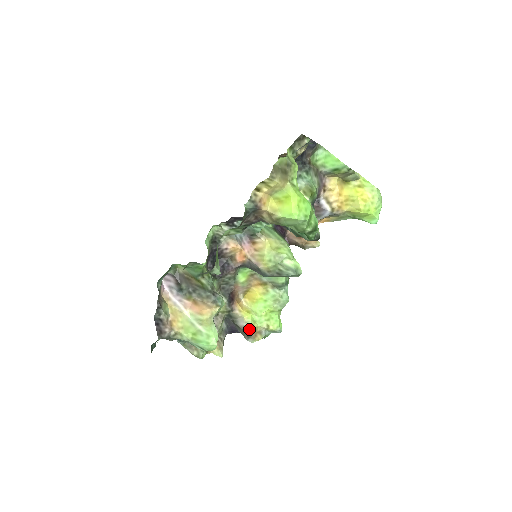
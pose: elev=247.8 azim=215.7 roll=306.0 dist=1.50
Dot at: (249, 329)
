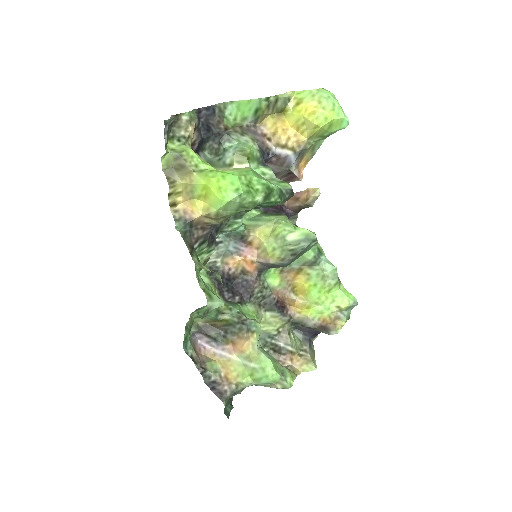
Dot at: (321, 324)
